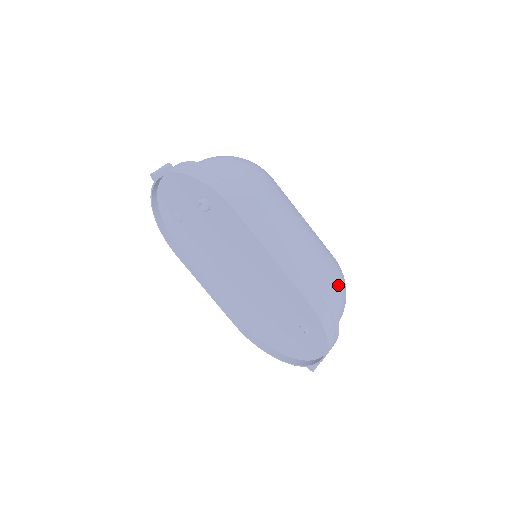
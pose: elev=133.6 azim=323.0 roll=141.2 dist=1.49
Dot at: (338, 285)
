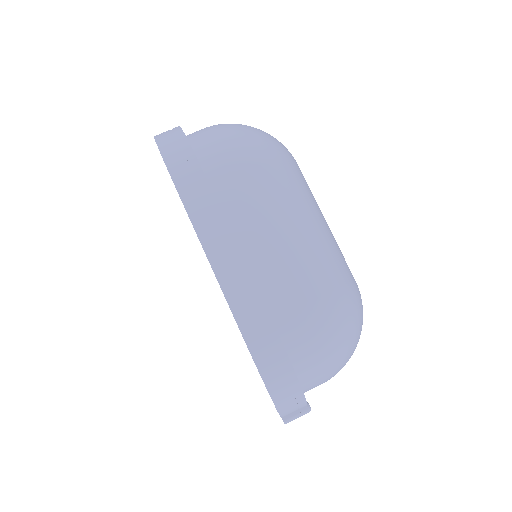
Dot at: (319, 324)
